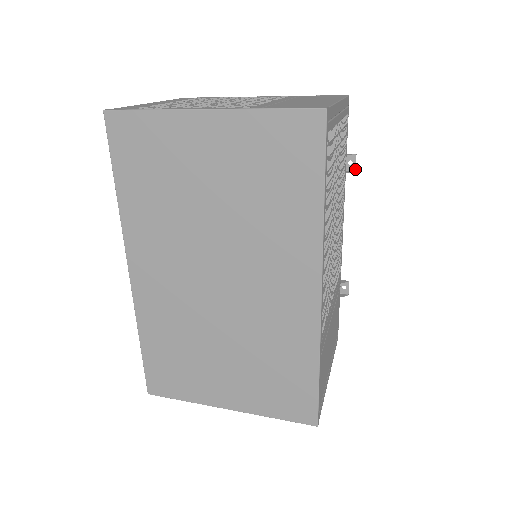
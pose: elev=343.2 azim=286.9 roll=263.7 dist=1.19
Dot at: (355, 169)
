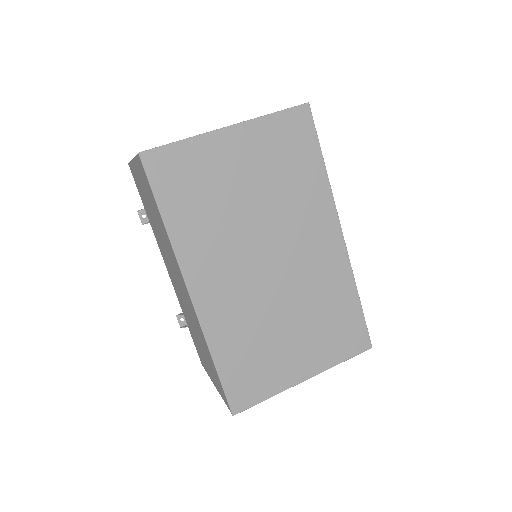
Dot at: occluded
